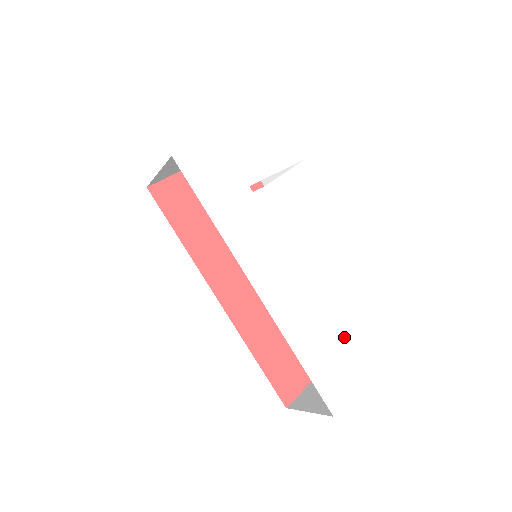
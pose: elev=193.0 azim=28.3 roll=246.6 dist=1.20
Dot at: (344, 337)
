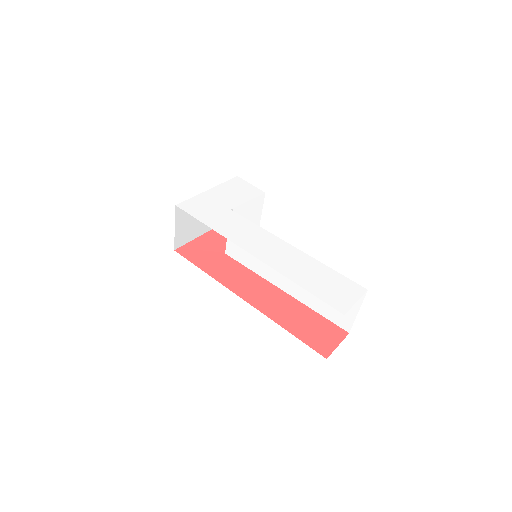
Dot at: (334, 271)
